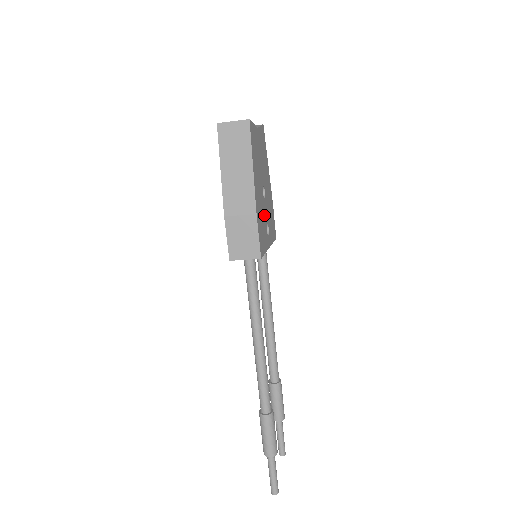
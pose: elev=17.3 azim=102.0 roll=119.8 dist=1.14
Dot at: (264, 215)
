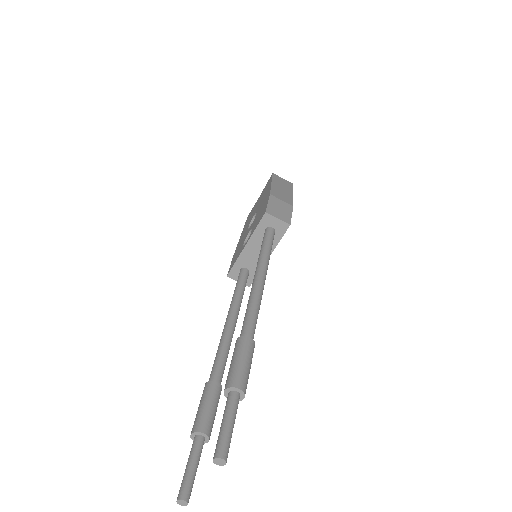
Dot at: occluded
